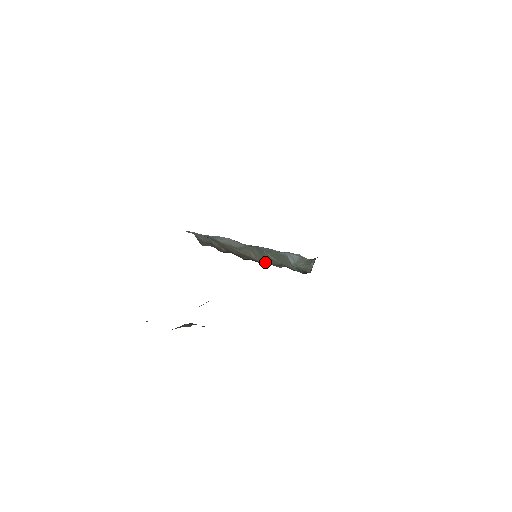
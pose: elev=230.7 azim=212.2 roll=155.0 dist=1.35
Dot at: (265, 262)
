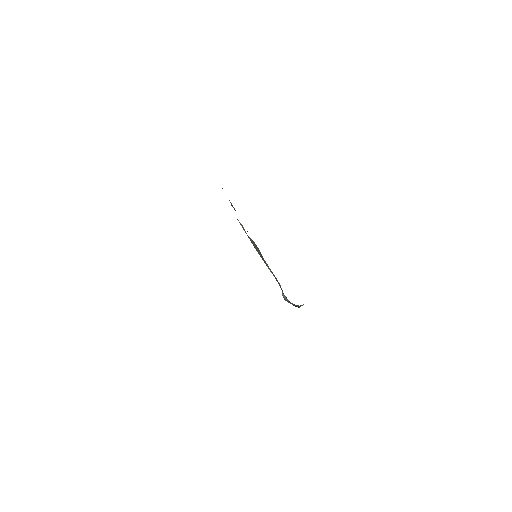
Dot at: (262, 259)
